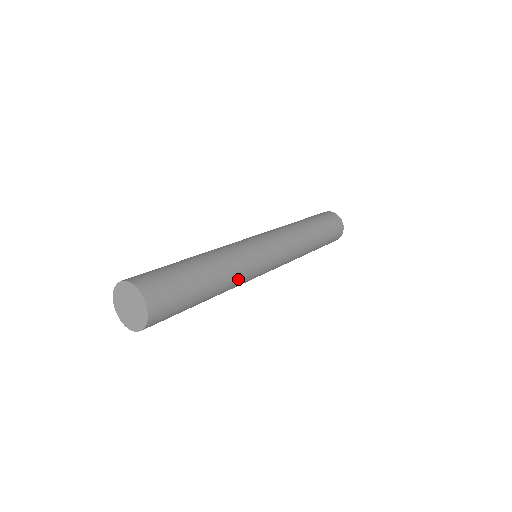
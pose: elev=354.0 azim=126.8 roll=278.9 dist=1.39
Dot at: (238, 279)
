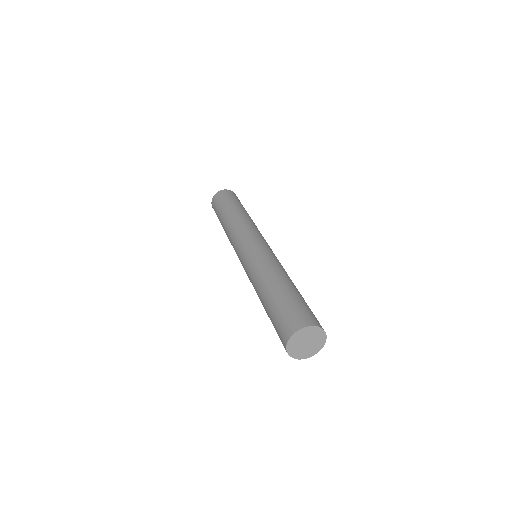
Dot at: occluded
